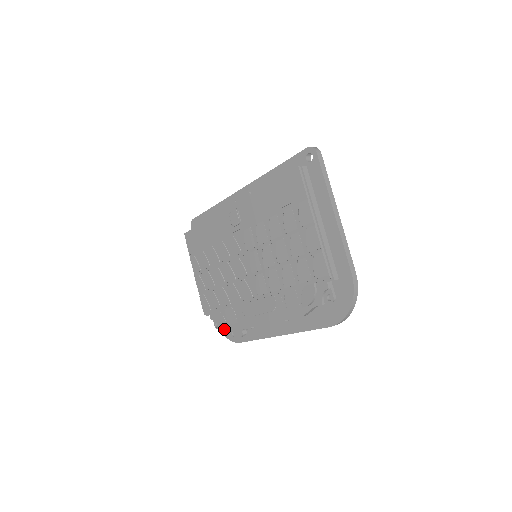
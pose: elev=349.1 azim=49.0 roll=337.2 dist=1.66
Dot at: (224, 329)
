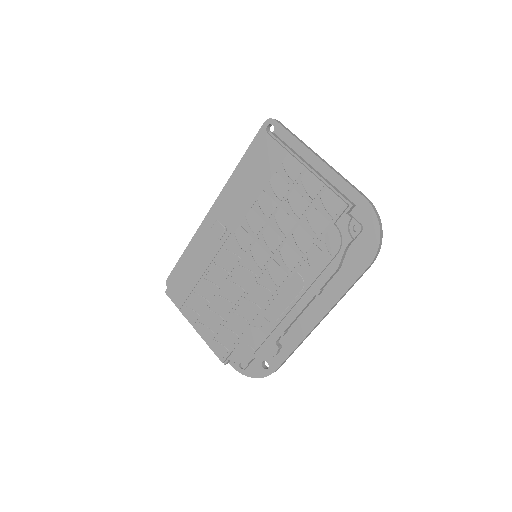
Dot at: (251, 370)
